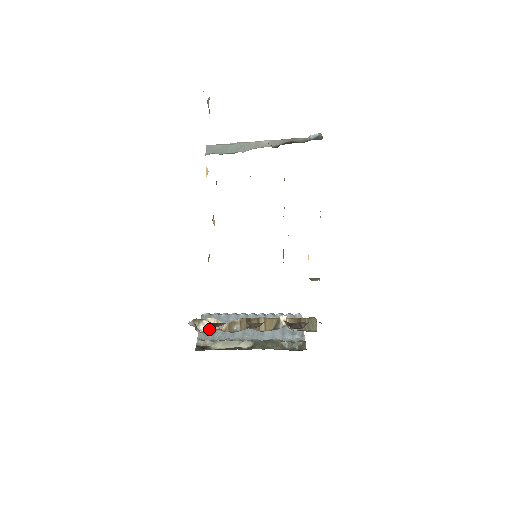
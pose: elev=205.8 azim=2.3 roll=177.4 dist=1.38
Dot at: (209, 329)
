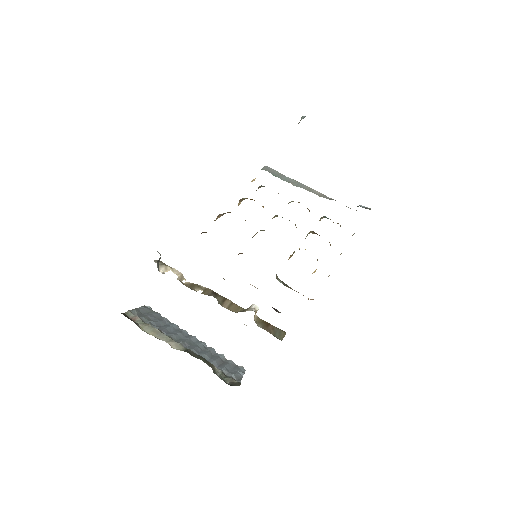
Dot at: (146, 314)
